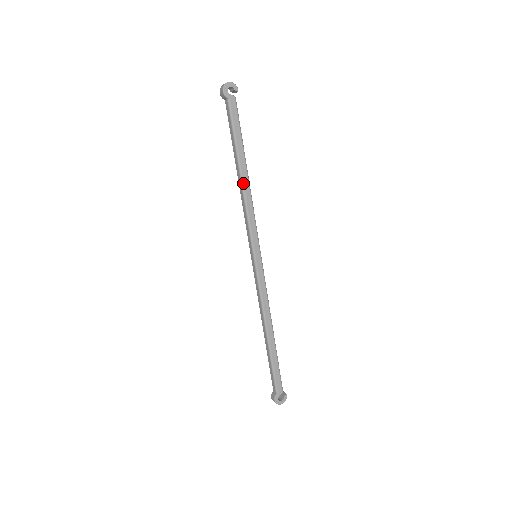
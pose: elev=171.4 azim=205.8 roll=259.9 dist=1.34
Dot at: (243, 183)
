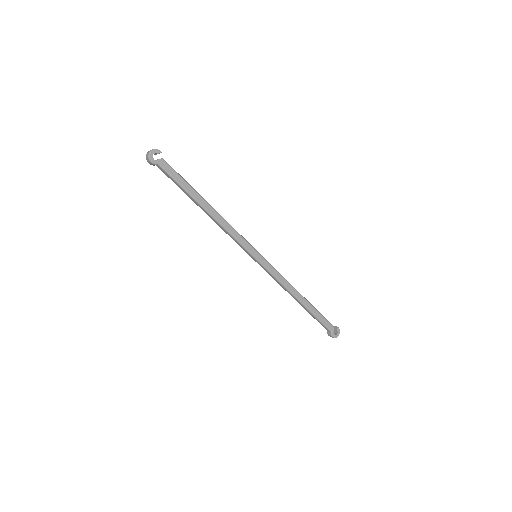
Dot at: (212, 215)
